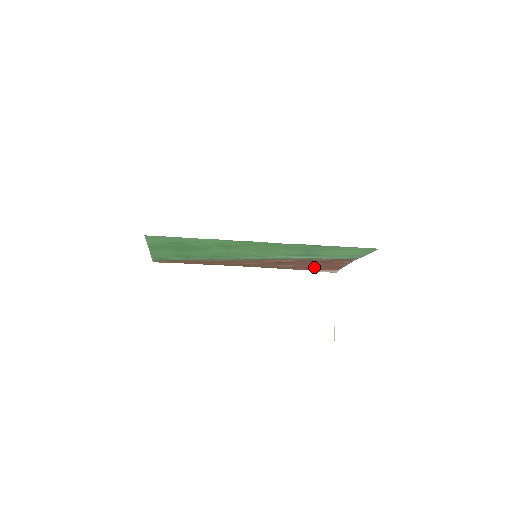
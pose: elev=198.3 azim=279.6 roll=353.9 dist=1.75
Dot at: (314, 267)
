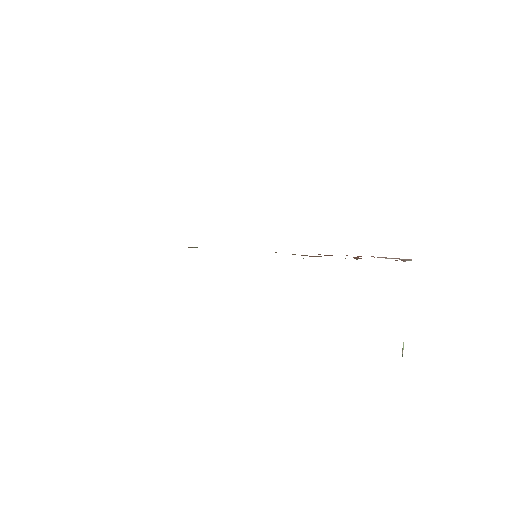
Dot at: occluded
